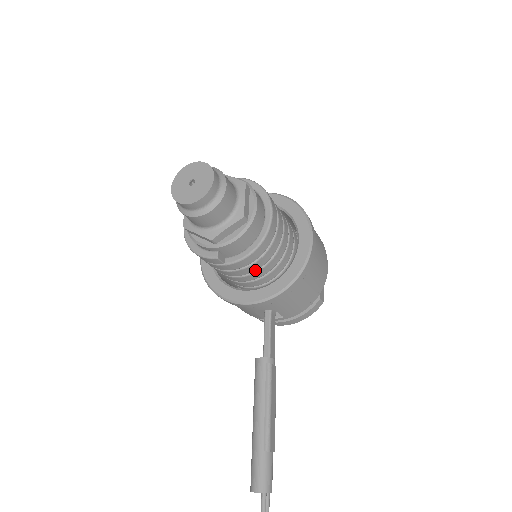
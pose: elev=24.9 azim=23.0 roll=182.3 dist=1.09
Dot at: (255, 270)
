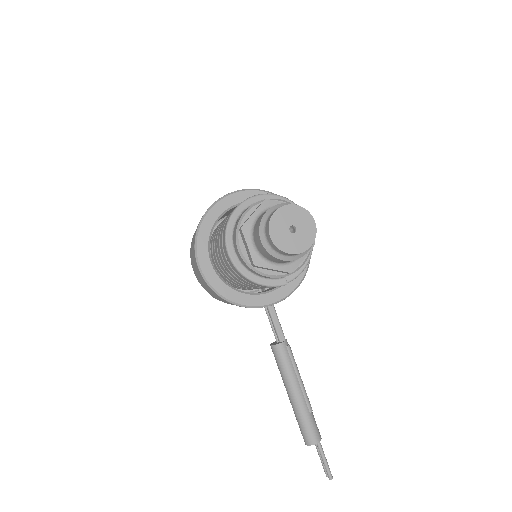
Dot at: occluded
